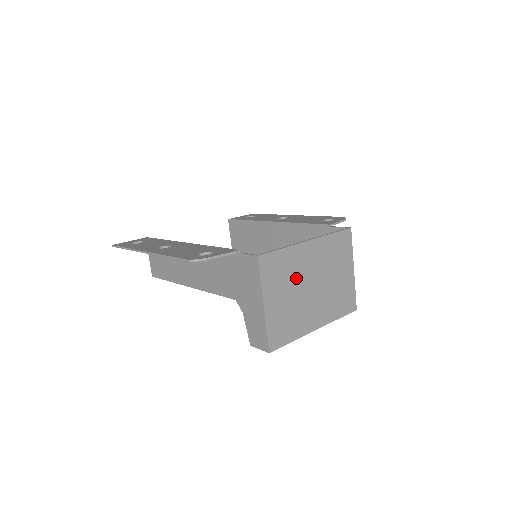
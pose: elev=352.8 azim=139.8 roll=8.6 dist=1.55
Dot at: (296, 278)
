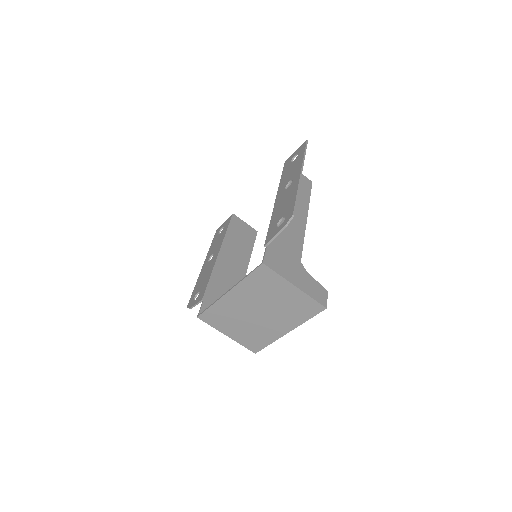
Dot at: (238, 315)
